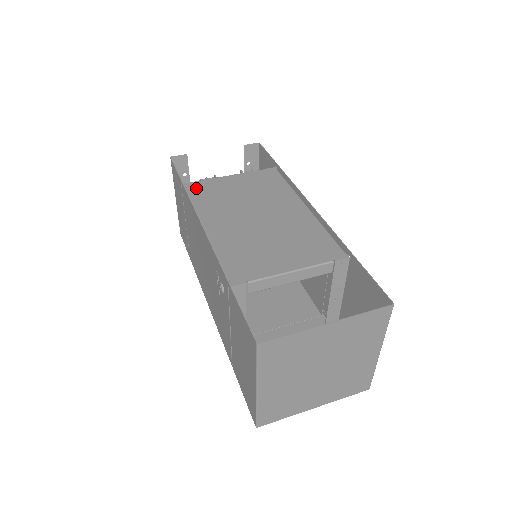
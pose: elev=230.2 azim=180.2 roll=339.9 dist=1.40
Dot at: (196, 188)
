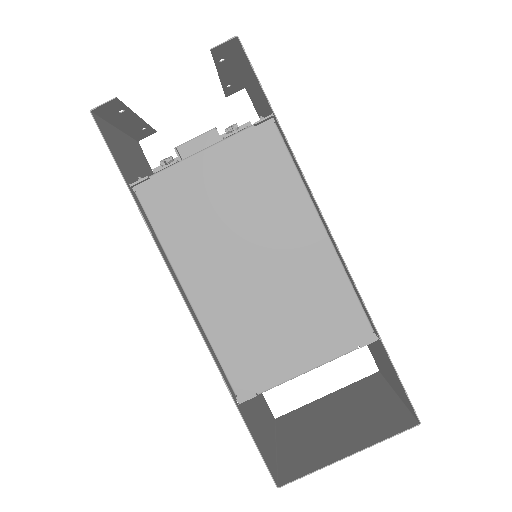
Dot at: (155, 198)
